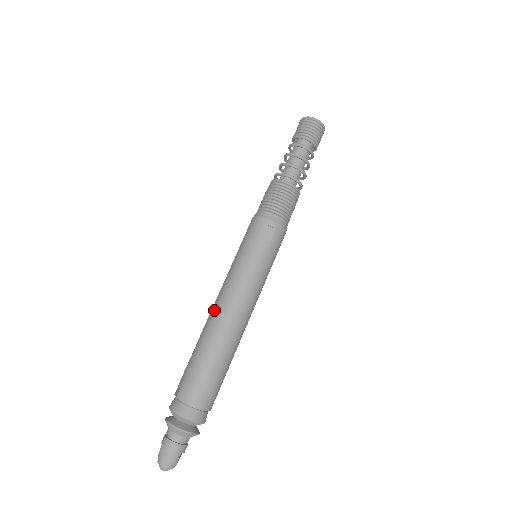
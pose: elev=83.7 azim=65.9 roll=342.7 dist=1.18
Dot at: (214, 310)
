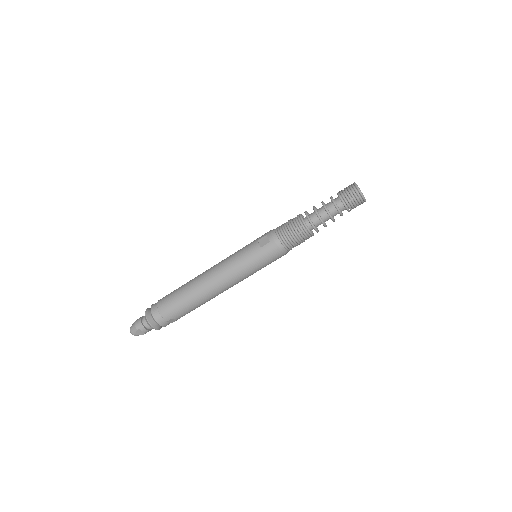
Dot at: occluded
